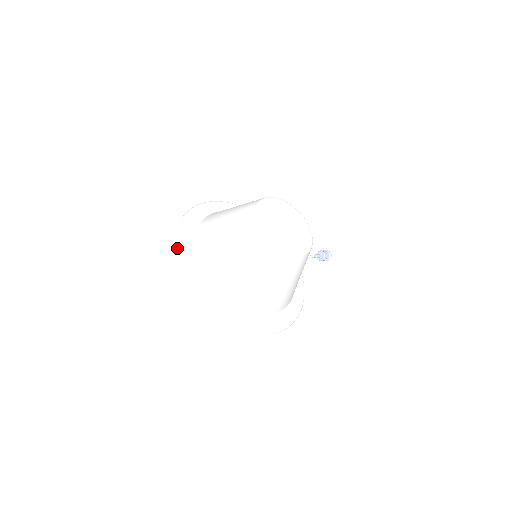
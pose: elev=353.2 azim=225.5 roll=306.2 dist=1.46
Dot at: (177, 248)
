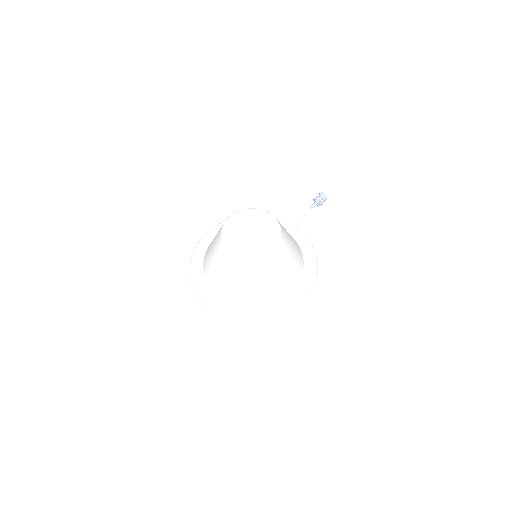
Dot at: (198, 295)
